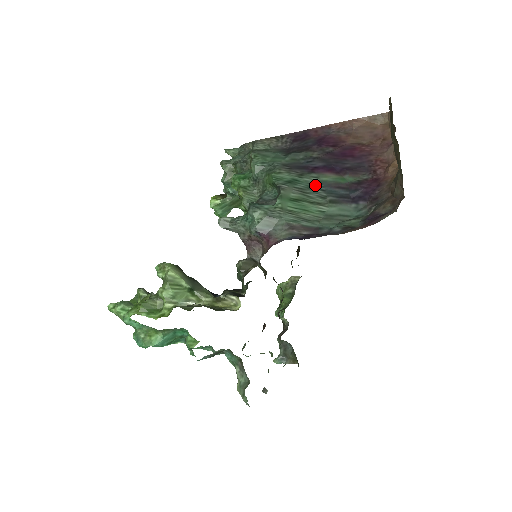
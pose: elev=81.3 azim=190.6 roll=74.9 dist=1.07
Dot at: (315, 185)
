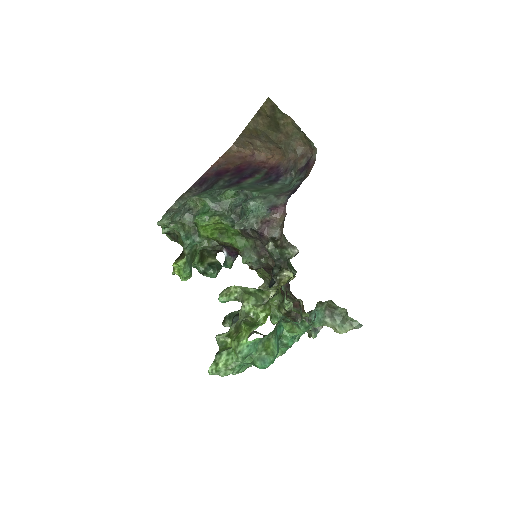
Dot at: (251, 185)
